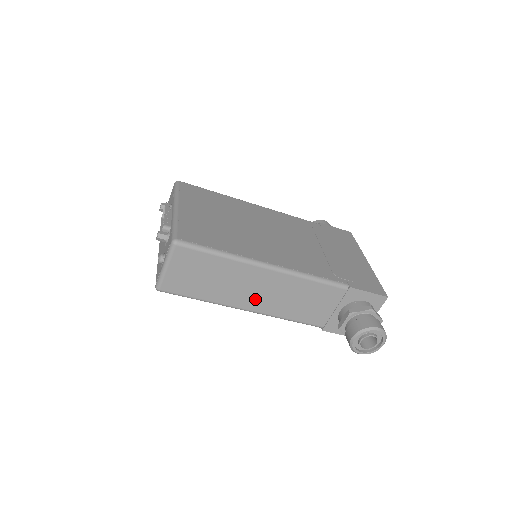
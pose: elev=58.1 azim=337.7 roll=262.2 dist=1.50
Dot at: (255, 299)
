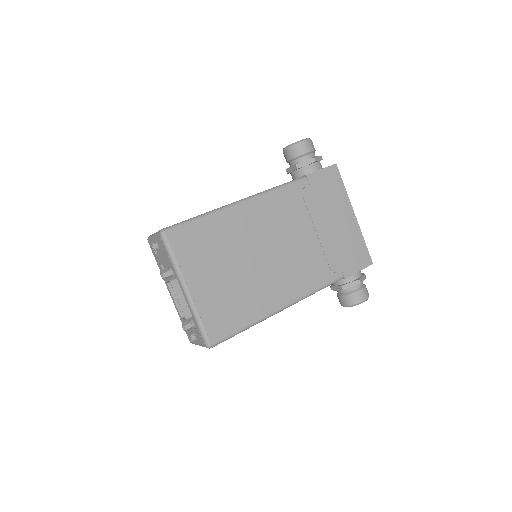
Dot at: occluded
